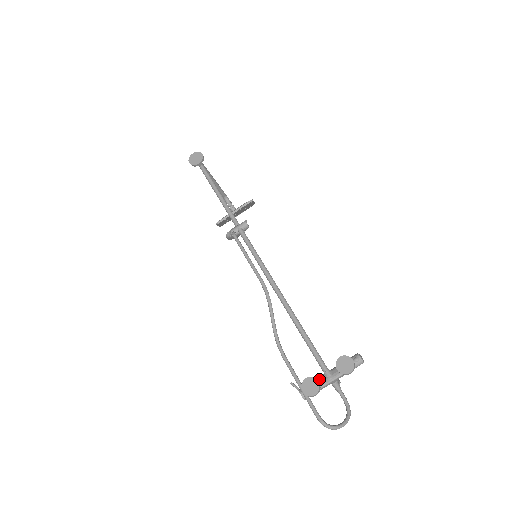
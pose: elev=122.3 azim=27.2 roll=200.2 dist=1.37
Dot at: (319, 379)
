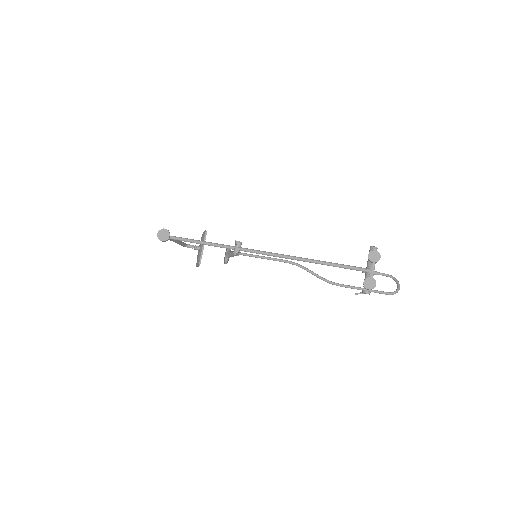
Dot at: (367, 277)
